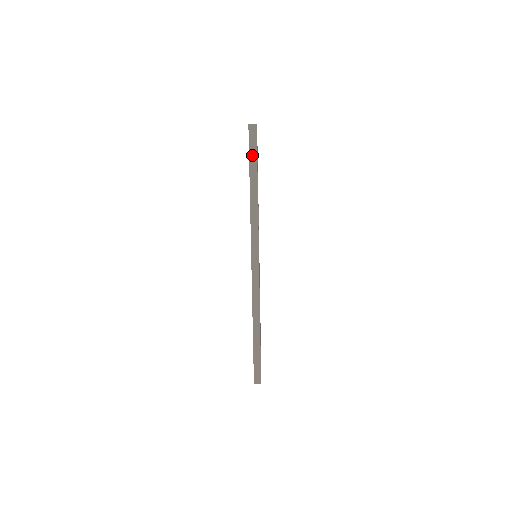
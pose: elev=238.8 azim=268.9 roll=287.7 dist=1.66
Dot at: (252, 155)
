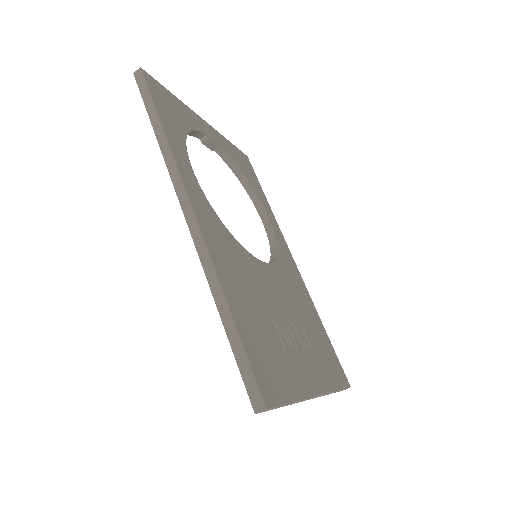
Dot at: (145, 97)
